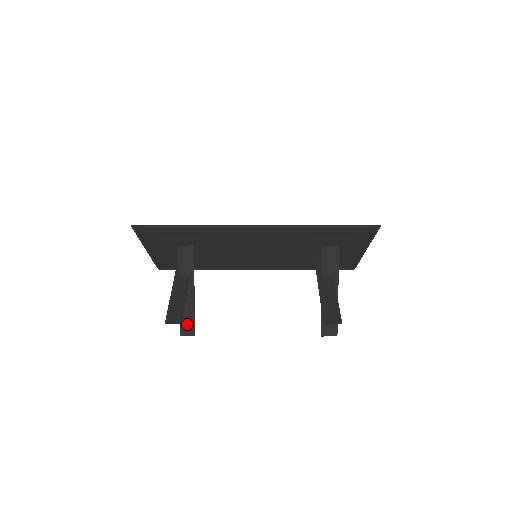
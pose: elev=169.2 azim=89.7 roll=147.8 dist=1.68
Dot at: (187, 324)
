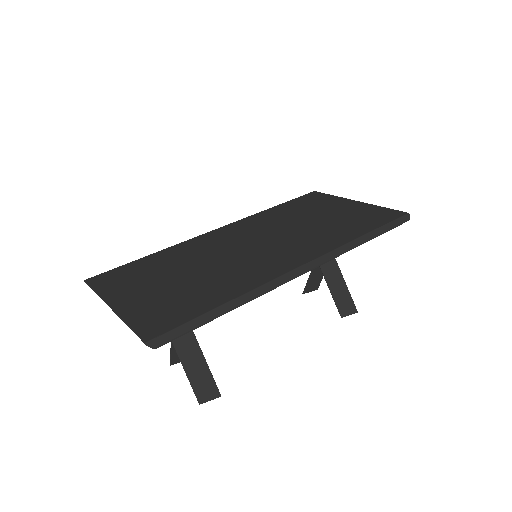
Dot at: occluded
